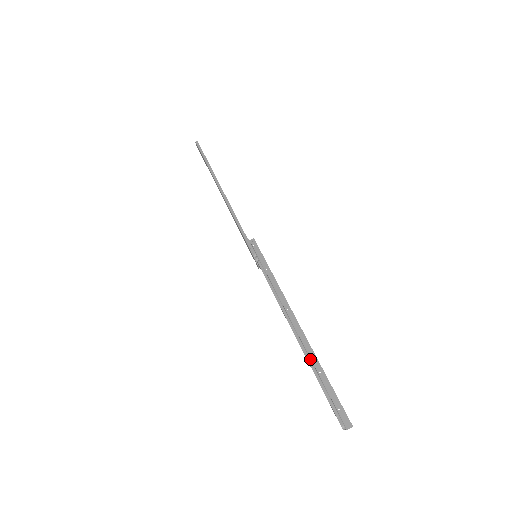
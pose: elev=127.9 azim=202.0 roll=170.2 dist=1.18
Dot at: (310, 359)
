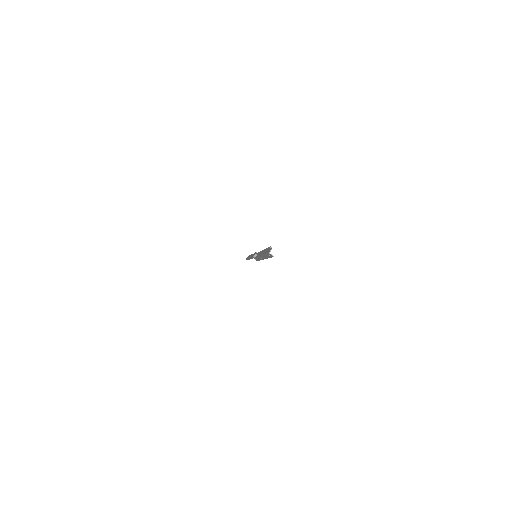
Dot at: occluded
